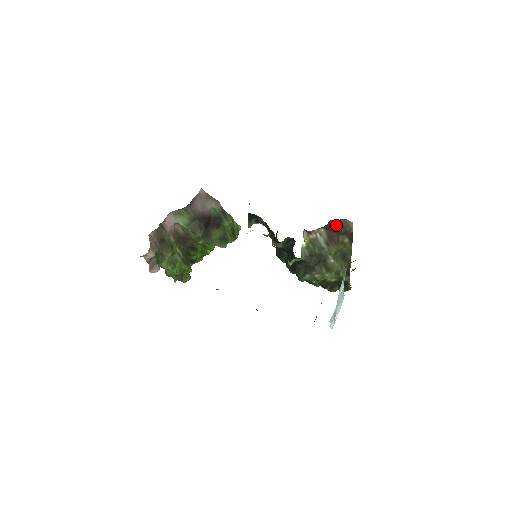
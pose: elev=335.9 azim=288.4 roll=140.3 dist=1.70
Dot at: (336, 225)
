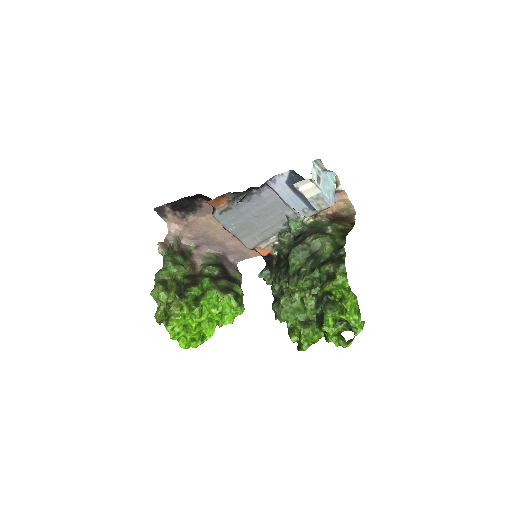
Dot at: (341, 219)
